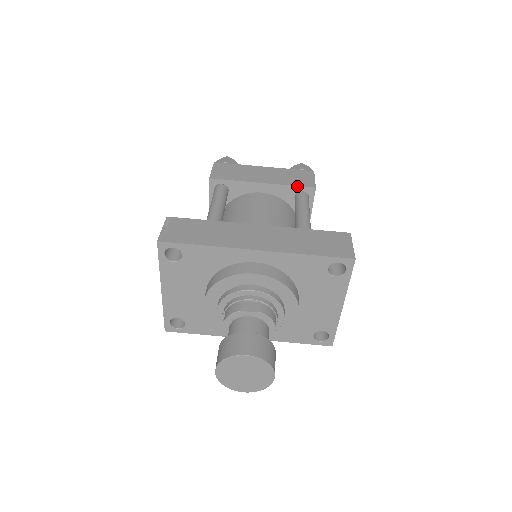
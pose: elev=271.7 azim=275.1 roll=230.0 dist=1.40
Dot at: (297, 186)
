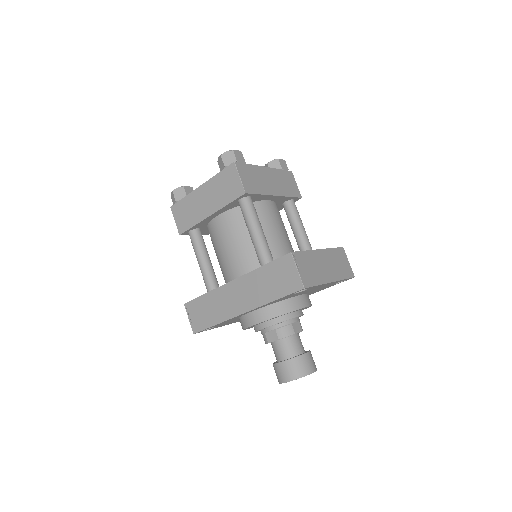
Dot at: (232, 201)
